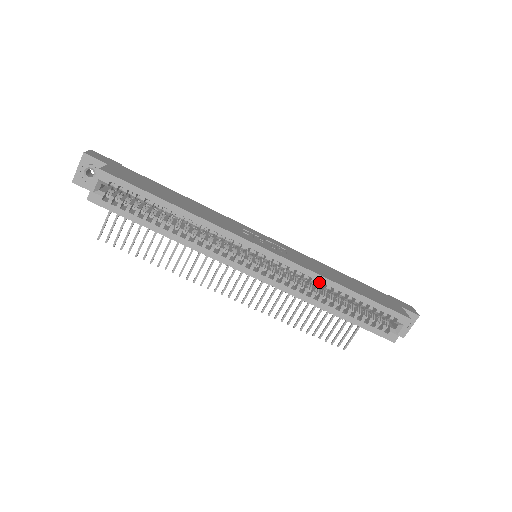
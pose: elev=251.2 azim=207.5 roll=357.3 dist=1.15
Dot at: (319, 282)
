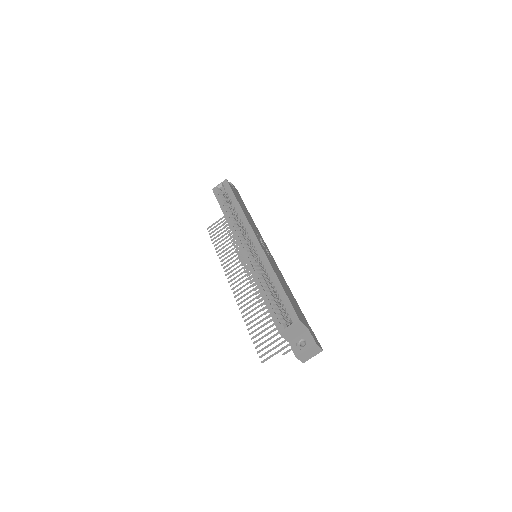
Dot at: (267, 267)
